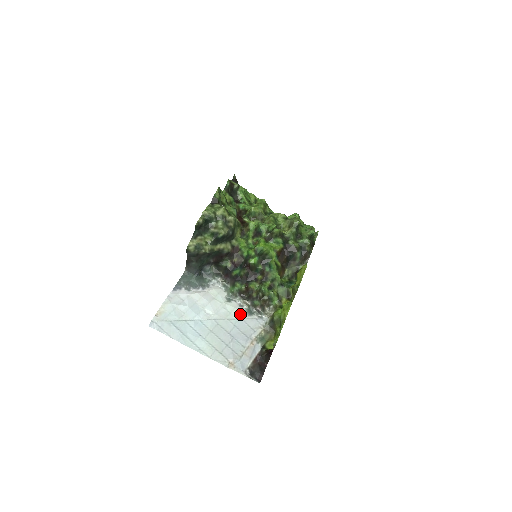
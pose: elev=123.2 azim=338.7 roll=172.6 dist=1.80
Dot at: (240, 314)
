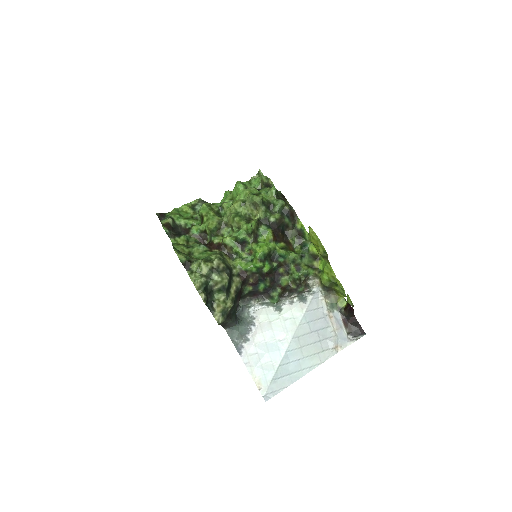
Dot at: (300, 310)
